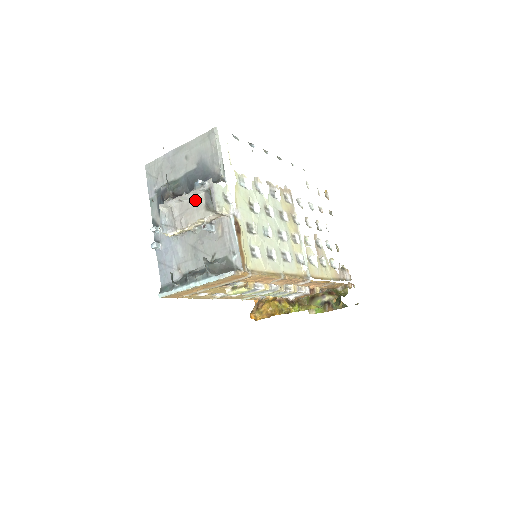
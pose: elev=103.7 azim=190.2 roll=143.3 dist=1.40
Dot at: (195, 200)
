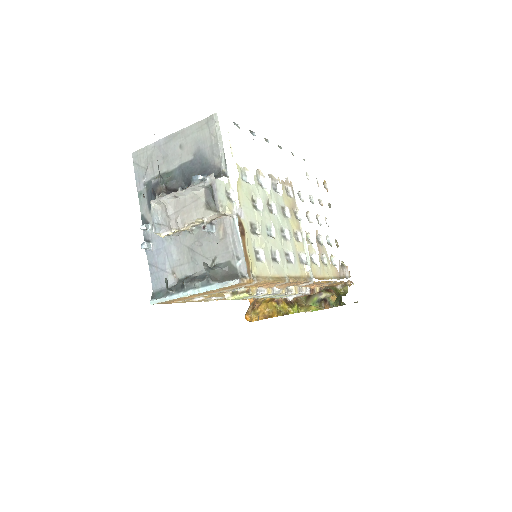
Dot at: (193, 197)
